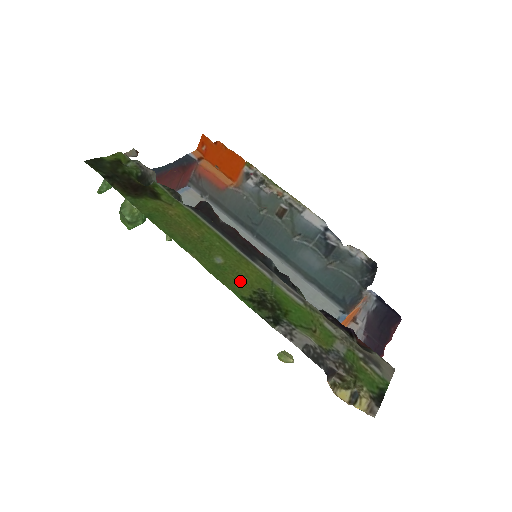
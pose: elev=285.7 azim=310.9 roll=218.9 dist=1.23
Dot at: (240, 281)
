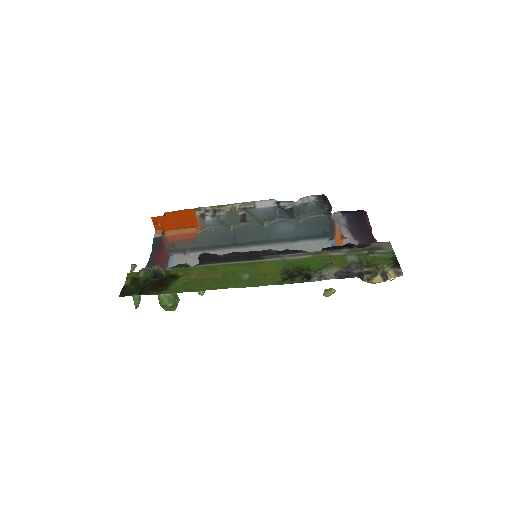
Dot at: (268, 276)
